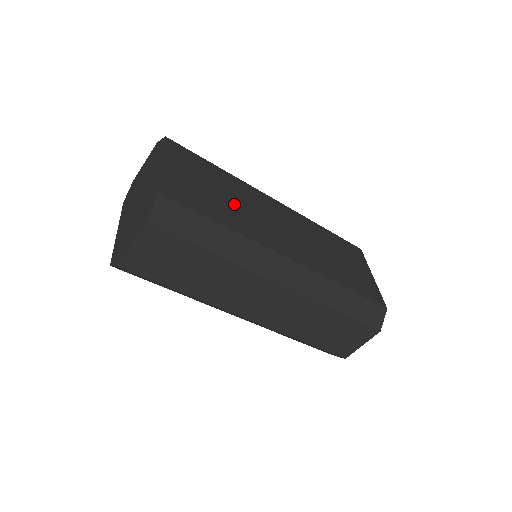
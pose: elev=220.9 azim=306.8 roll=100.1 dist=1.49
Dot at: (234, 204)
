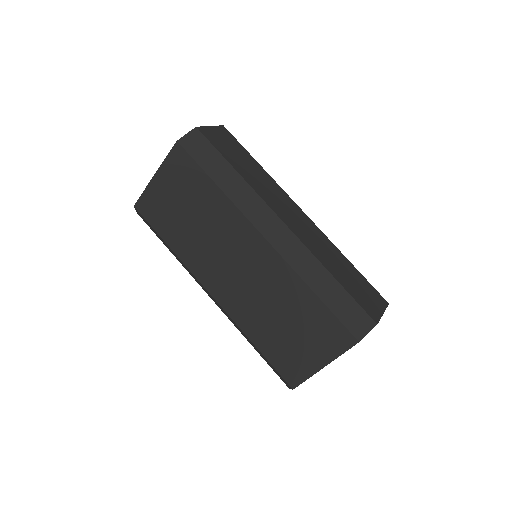
Dot at: occluded
